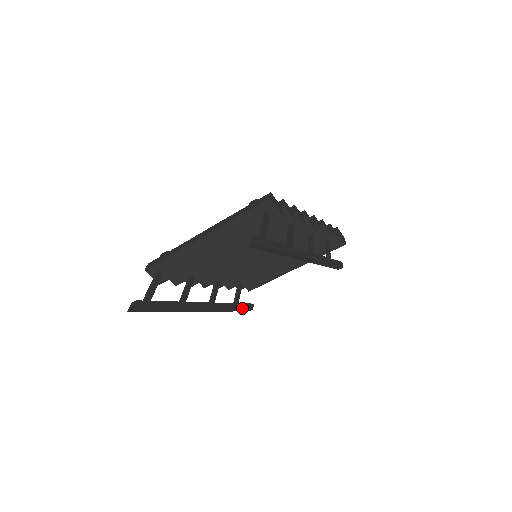
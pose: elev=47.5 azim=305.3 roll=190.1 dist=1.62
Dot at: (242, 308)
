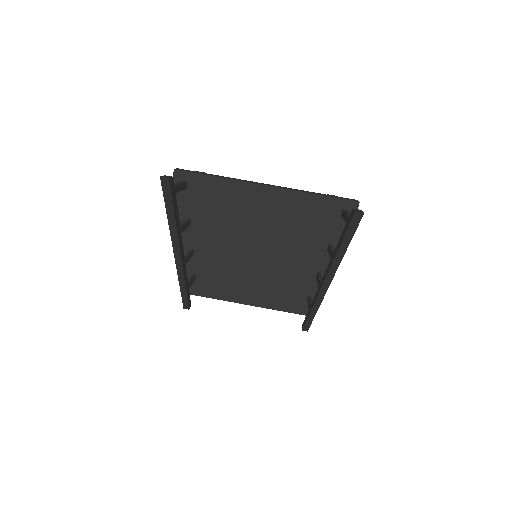
Dot at: (188, 297)
